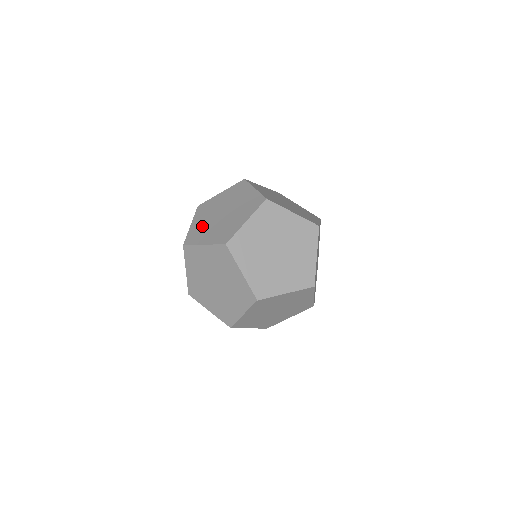
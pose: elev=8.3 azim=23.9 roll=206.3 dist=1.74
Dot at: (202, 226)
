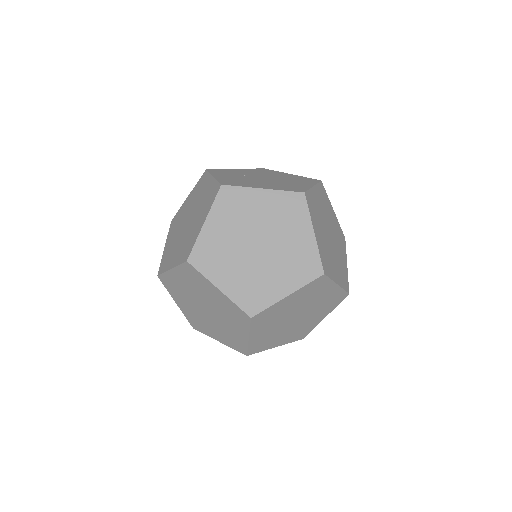
Dot at: (246, 279)
